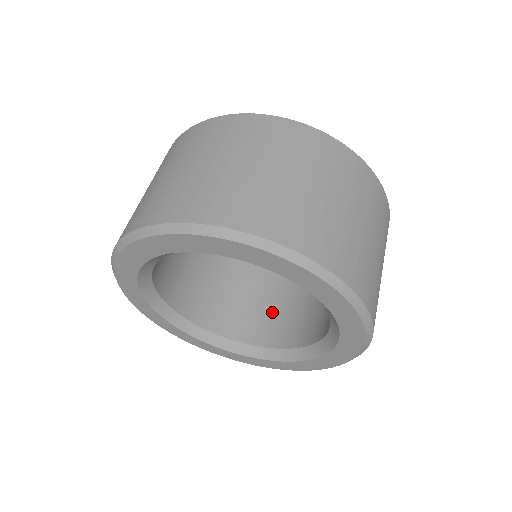
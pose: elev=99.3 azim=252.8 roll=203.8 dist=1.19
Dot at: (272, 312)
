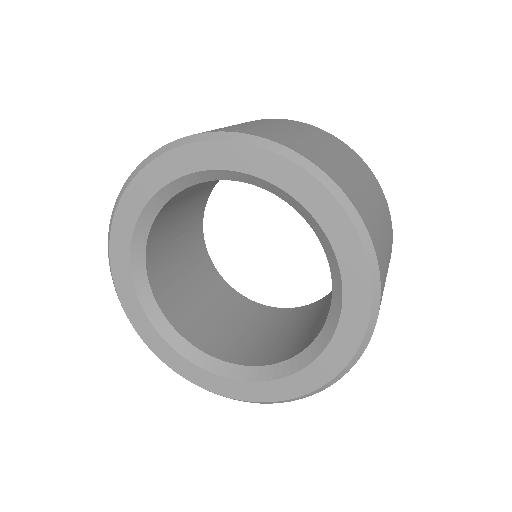
Dot at: (262, 341)
